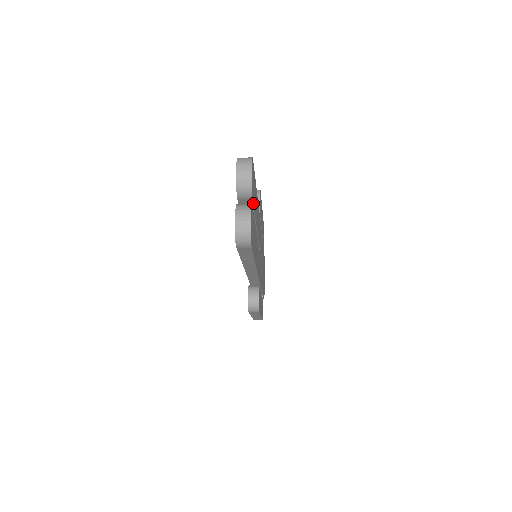
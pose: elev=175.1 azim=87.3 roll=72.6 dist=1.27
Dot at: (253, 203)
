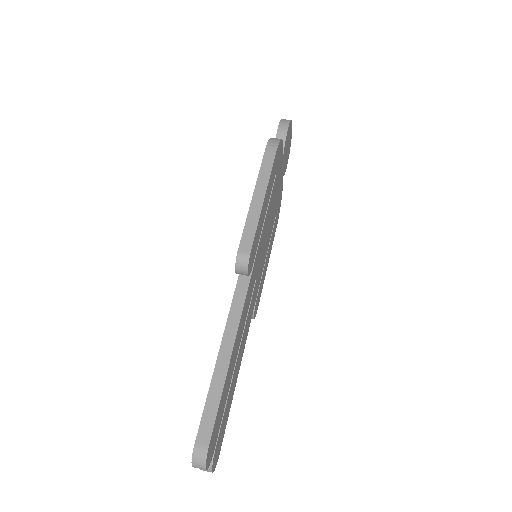
Dot at: (218, 431)
